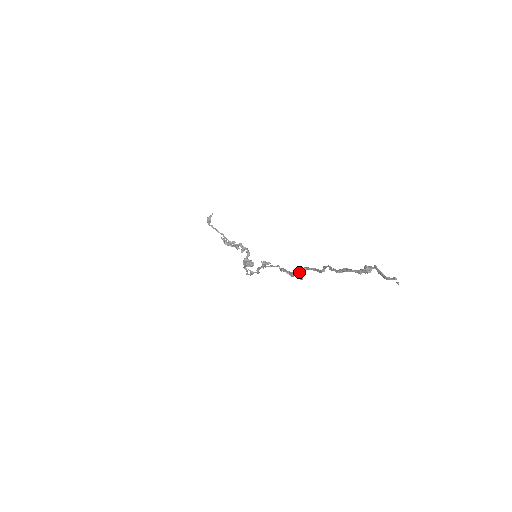
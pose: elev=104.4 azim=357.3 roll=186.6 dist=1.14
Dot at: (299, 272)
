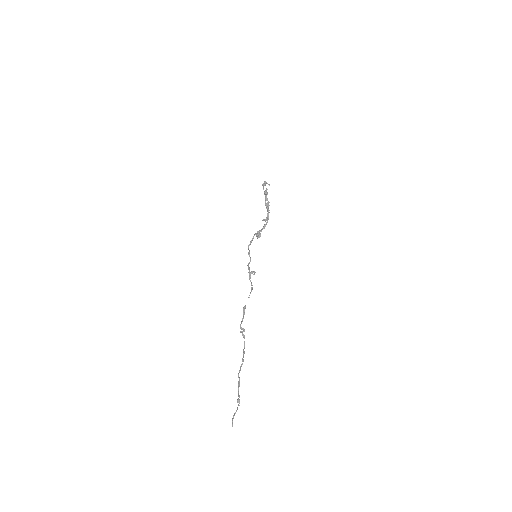
Dot at: (241, 332)
